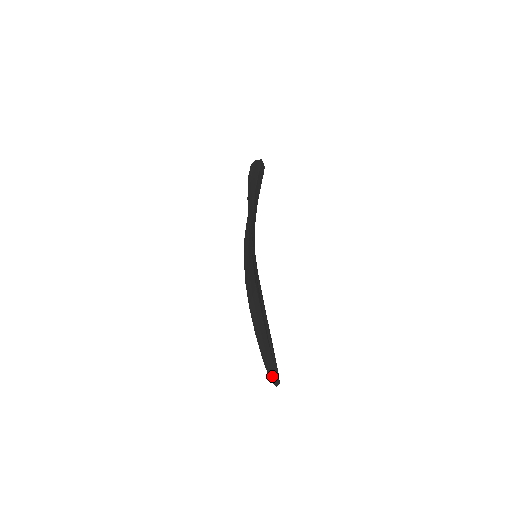
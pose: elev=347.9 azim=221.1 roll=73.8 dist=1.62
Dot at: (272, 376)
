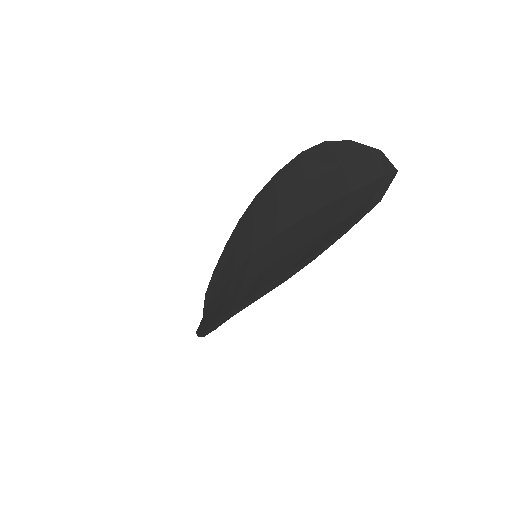
Dot at: (205, 300)
